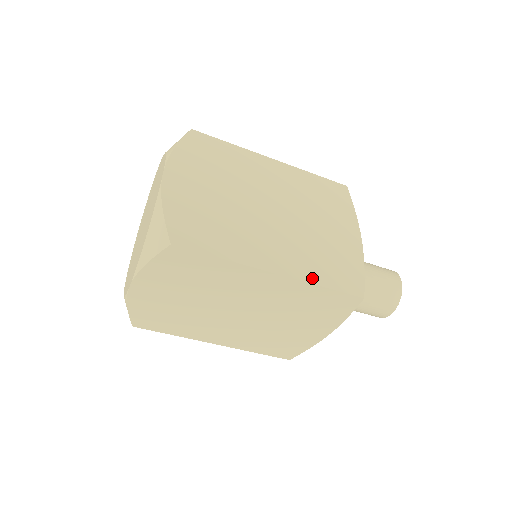
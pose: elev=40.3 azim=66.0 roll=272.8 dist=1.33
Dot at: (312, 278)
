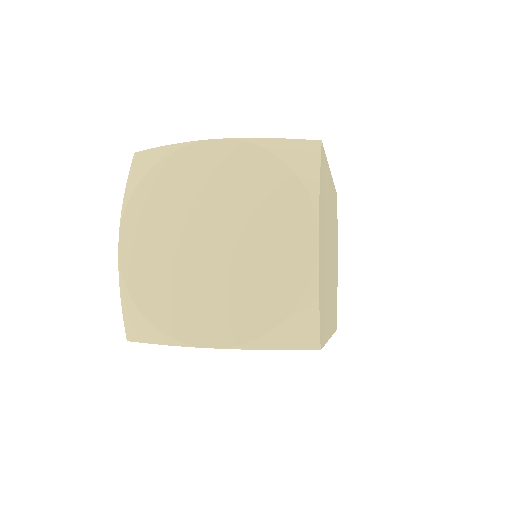
Dot at: occluded
